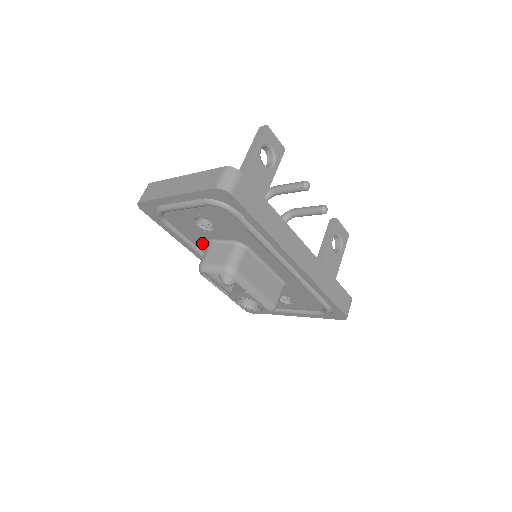
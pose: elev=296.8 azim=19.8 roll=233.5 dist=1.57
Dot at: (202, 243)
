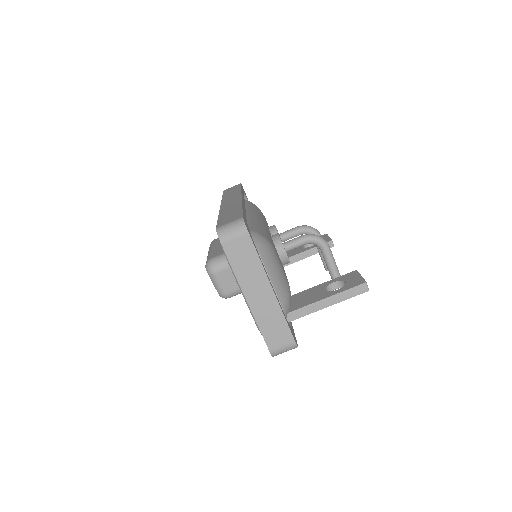
Dot at: occluded
